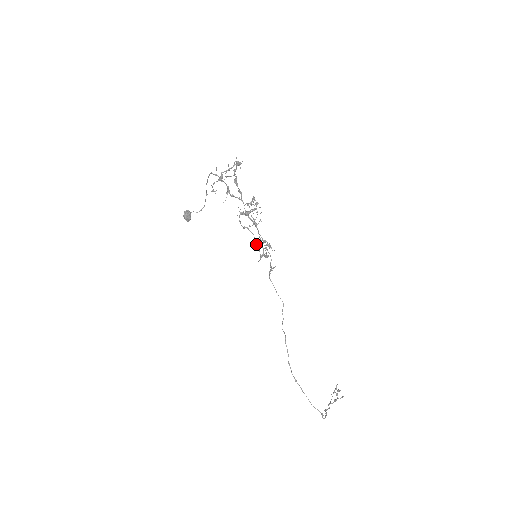
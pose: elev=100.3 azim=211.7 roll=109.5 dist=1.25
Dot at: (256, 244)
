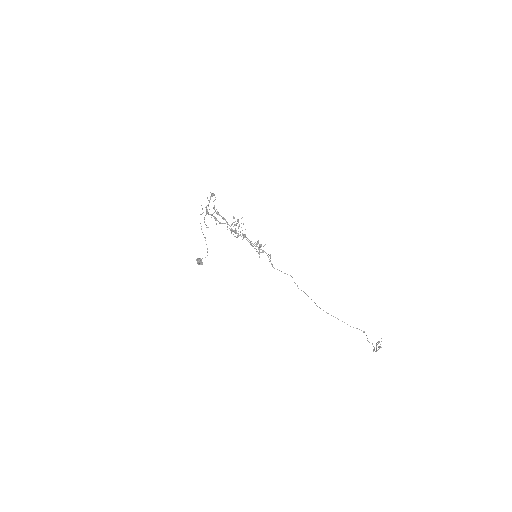
Dot at: (251, 244)
